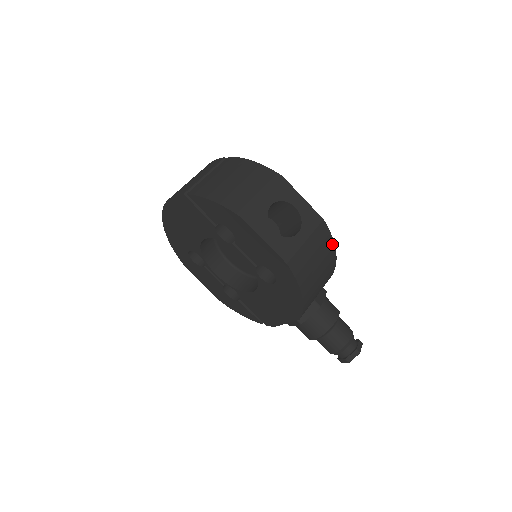
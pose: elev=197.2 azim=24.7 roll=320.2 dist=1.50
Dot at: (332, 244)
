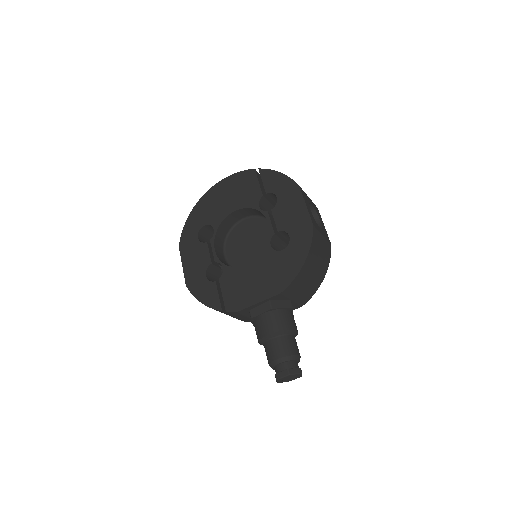
Dot at: (327, 266)
